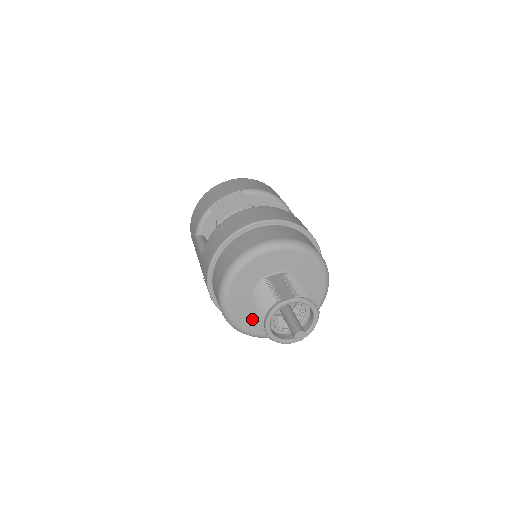
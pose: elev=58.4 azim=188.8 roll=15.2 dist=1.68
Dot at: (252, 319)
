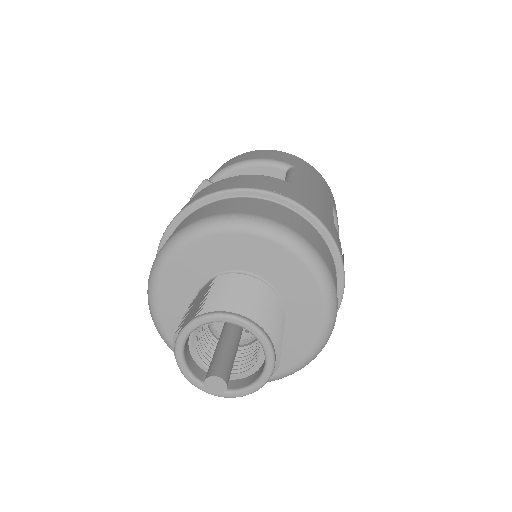
Dot at: occluded
